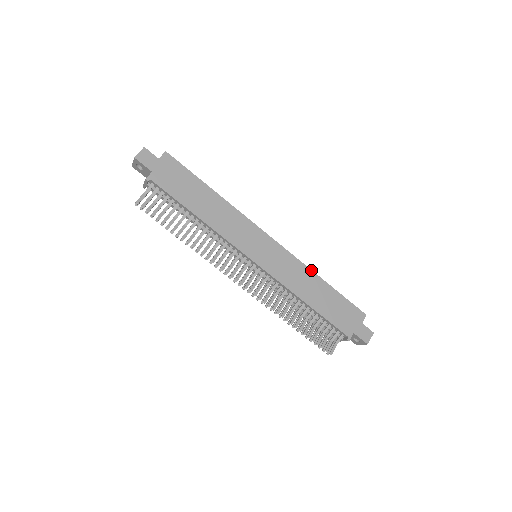
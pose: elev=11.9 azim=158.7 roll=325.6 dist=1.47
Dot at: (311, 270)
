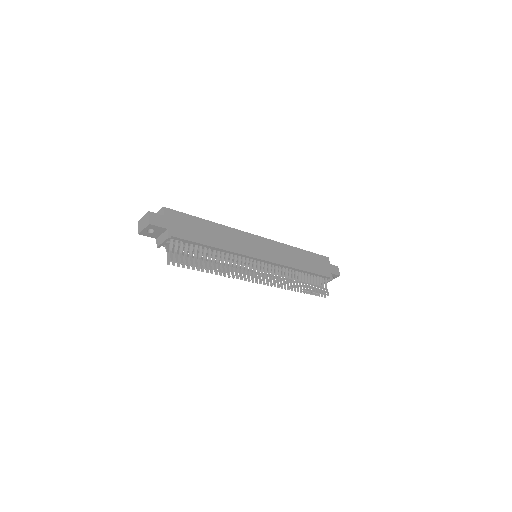
Dot at: (290, 246)
